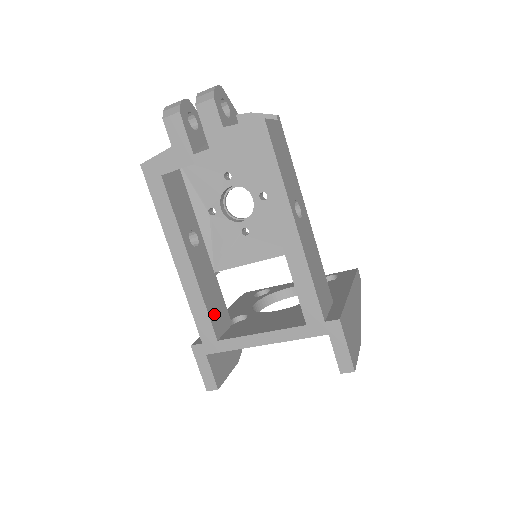
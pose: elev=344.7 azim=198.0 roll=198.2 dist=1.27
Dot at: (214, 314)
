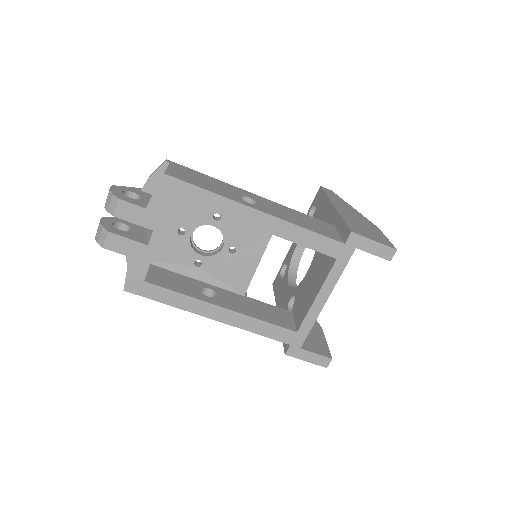
Dot at: (275, 320)
